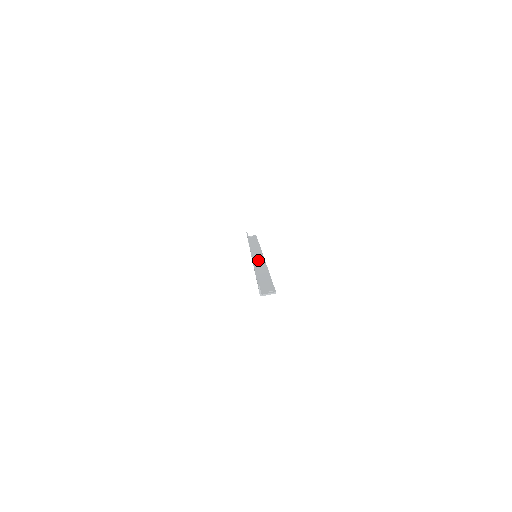
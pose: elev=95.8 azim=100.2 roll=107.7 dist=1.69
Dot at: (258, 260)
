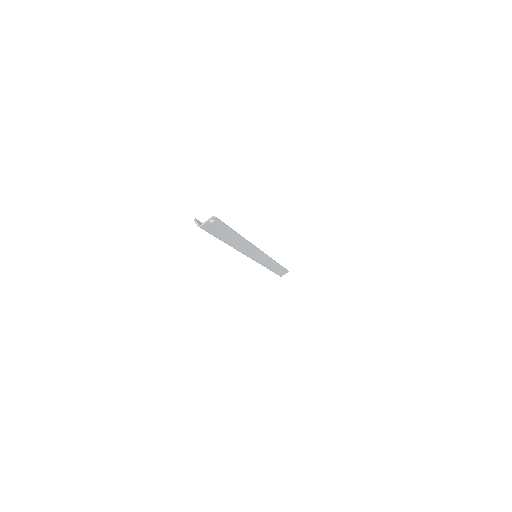
Dot at: (251, 252)
